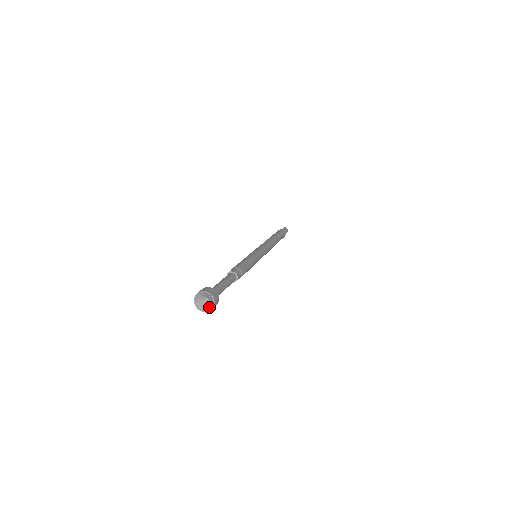
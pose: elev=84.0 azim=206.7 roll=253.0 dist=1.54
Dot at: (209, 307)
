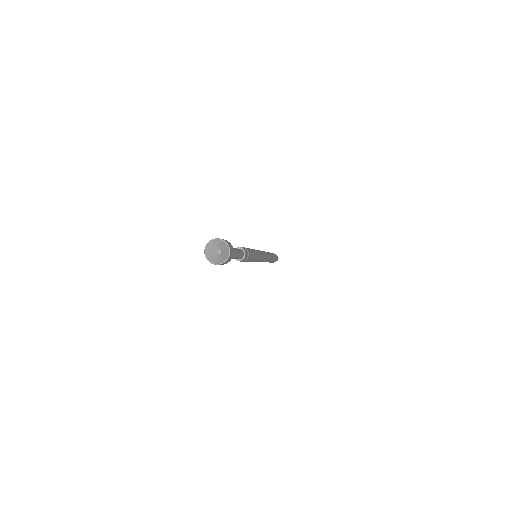
Dot at: (223, 259)
